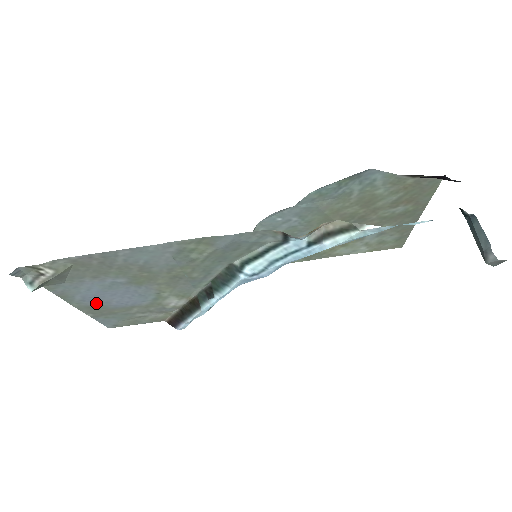
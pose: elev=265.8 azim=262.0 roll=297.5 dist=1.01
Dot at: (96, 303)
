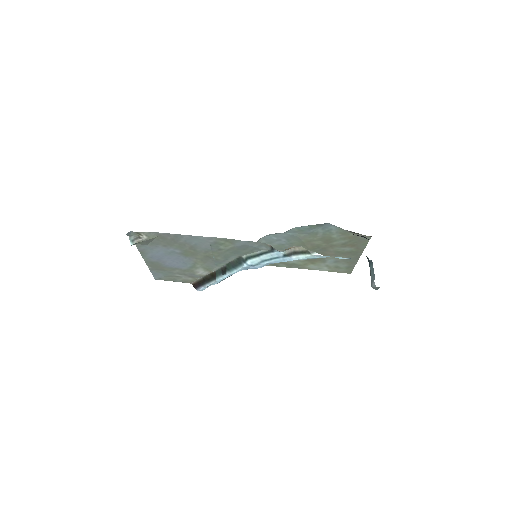
Dot at: (157, 261)
